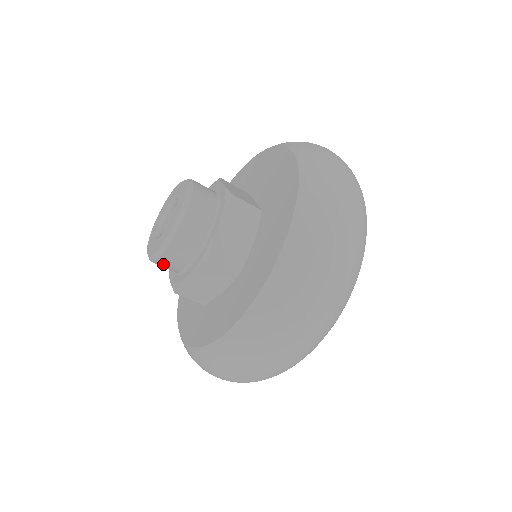
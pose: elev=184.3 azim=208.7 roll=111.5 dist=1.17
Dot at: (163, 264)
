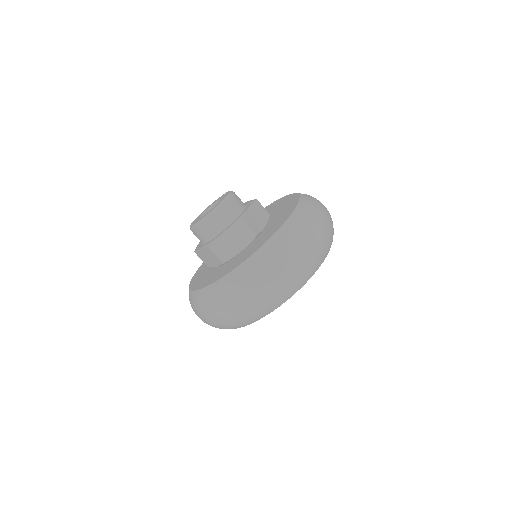
Dot at: occluded
